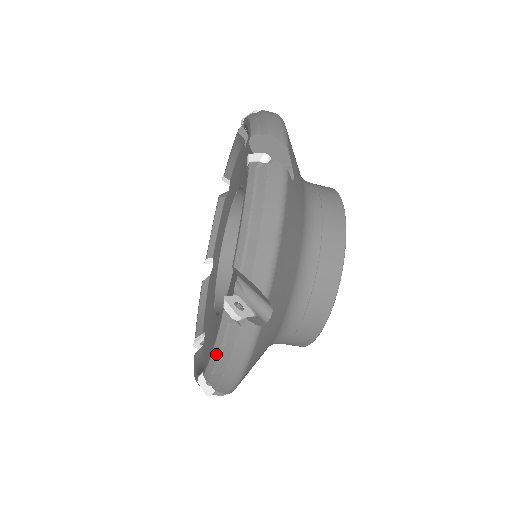
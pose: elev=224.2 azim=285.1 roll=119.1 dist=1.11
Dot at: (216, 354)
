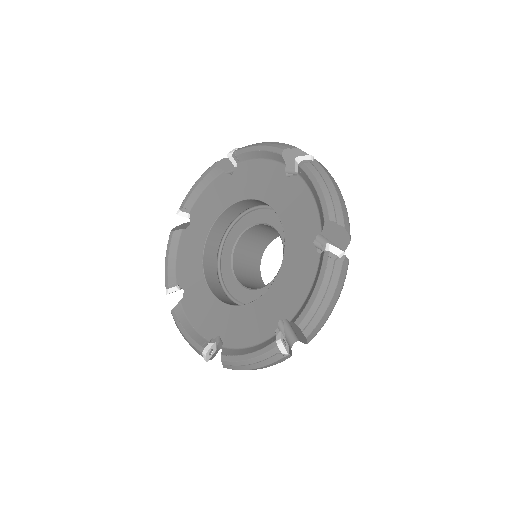
Dot at: (251, 362)
